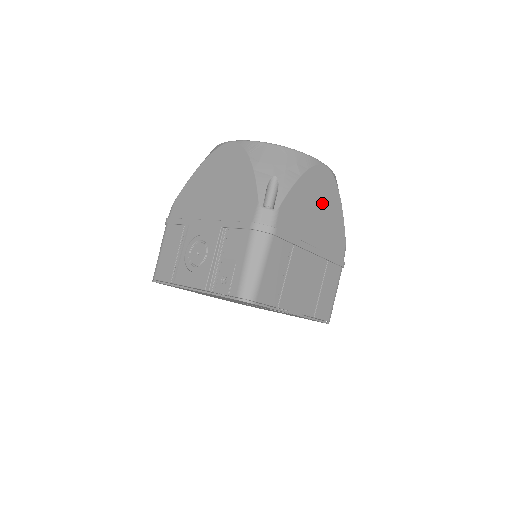
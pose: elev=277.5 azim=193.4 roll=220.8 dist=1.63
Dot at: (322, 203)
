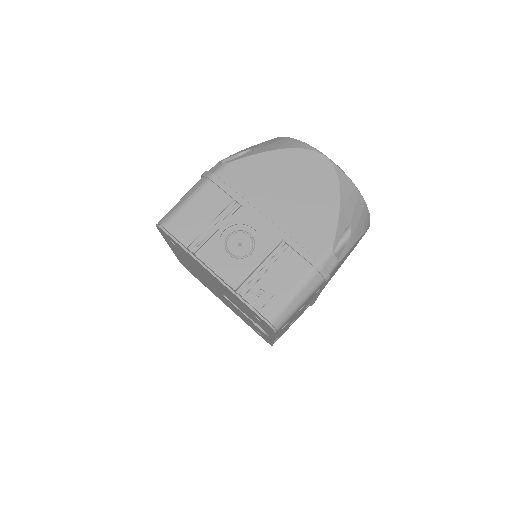
Dot at: (346, 257)
